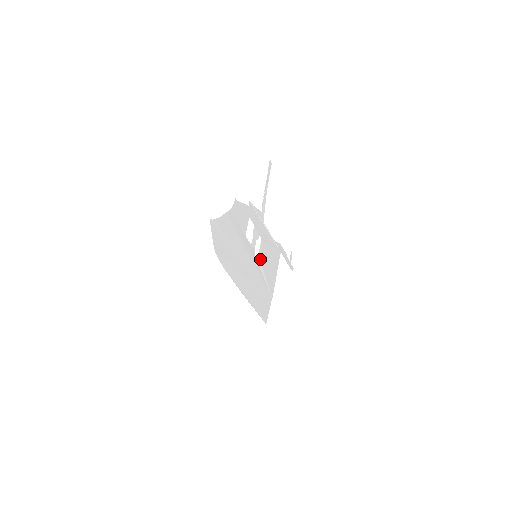
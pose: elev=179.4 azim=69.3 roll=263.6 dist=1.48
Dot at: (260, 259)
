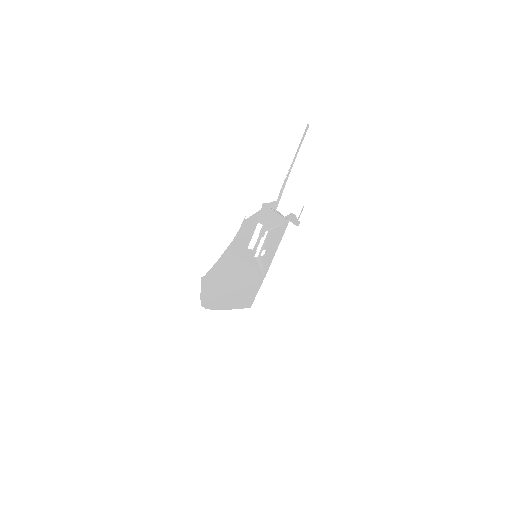
Dot at: (260, 254)
